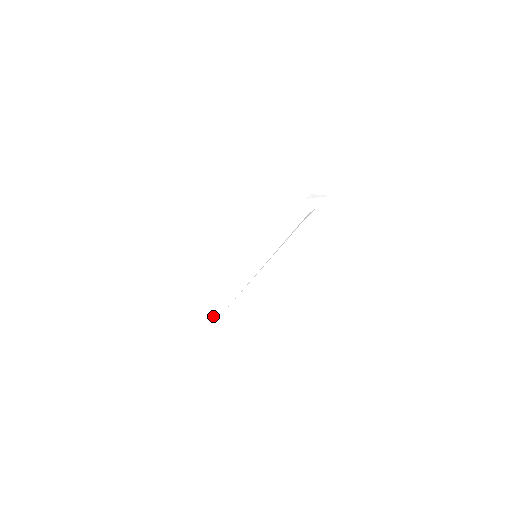
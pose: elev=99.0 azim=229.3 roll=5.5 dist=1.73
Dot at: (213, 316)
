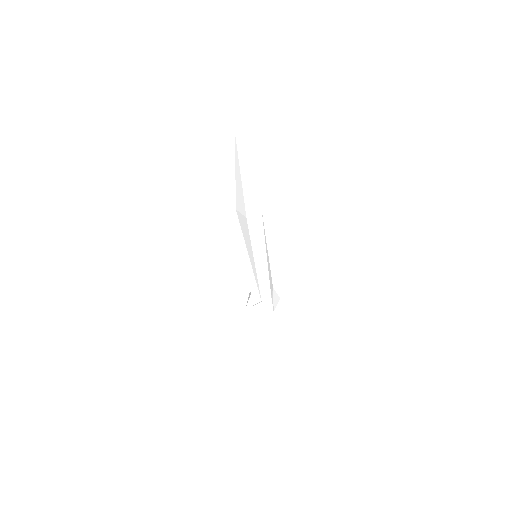
Dot at: occluded
